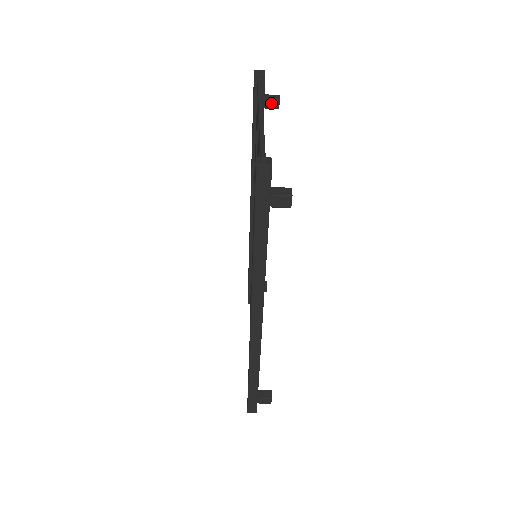
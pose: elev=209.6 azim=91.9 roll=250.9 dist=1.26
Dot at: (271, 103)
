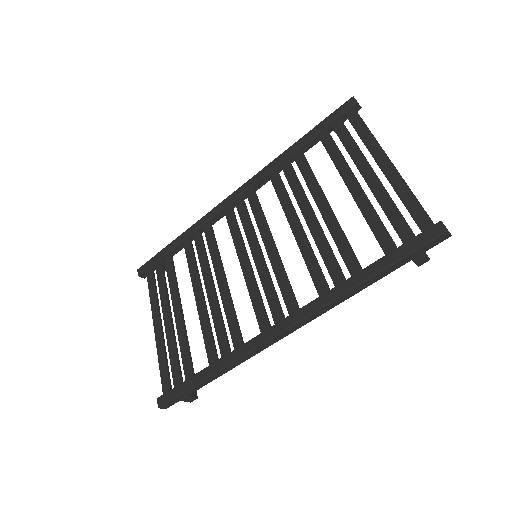
Dot at: occluded
